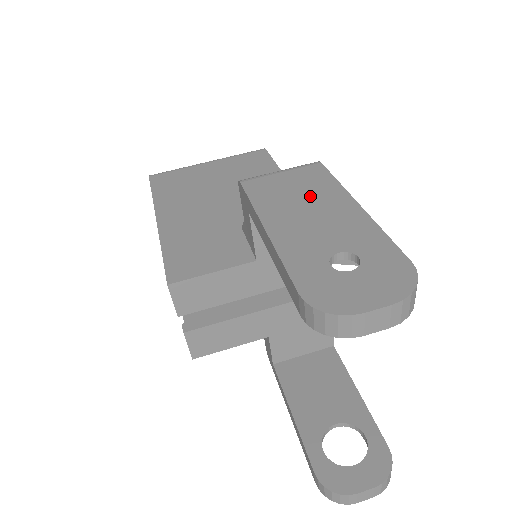
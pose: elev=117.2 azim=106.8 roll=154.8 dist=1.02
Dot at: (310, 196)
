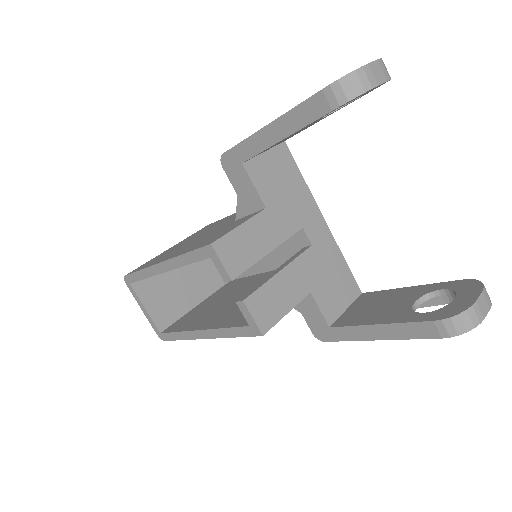
Dot at: occluded
